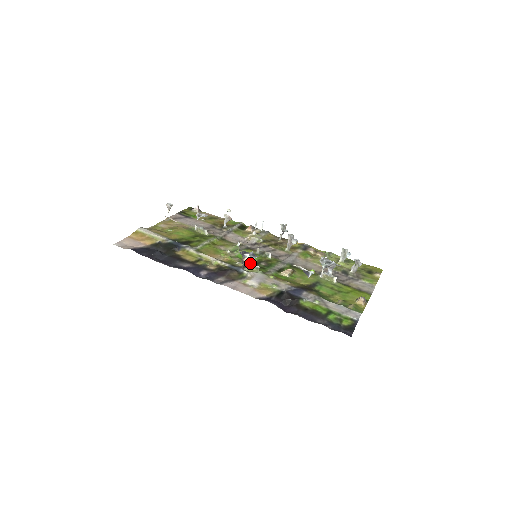
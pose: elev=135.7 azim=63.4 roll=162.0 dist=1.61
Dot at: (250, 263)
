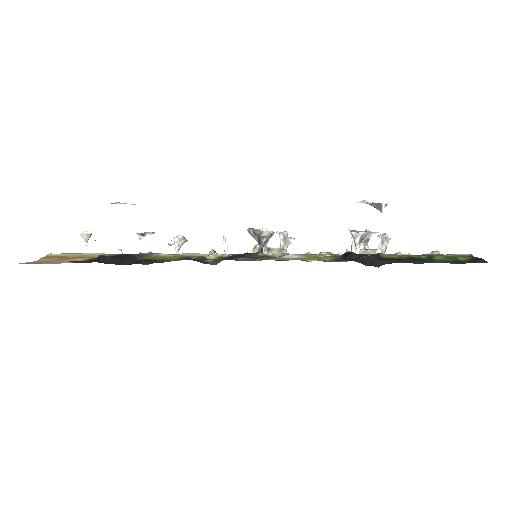
Dot at: occluded
